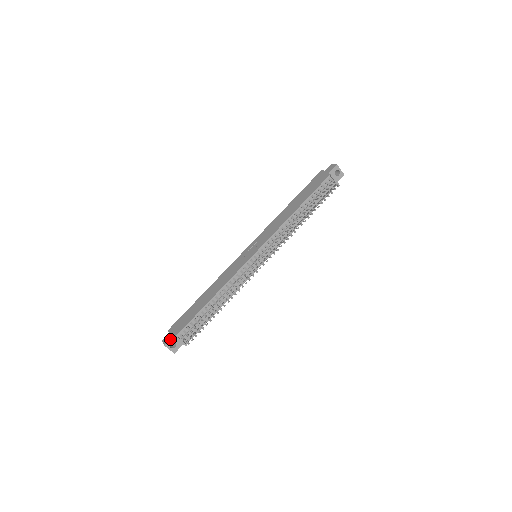
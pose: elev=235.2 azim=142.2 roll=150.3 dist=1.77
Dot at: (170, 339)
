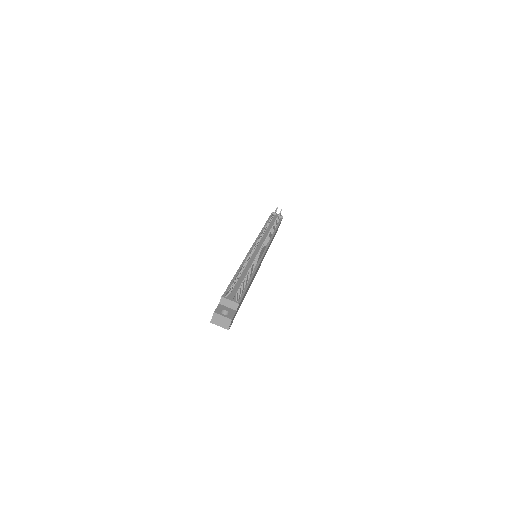
Dot at: (217, 307)
